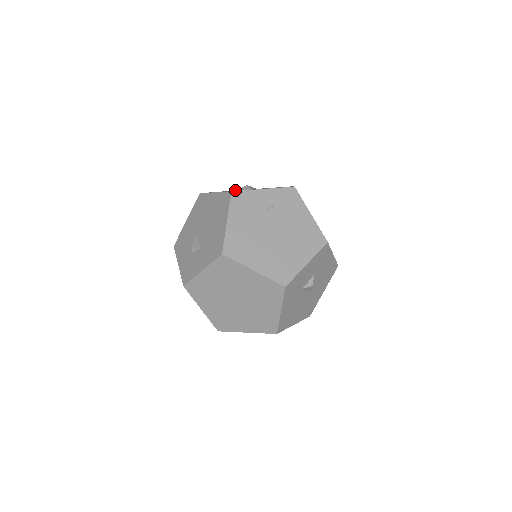
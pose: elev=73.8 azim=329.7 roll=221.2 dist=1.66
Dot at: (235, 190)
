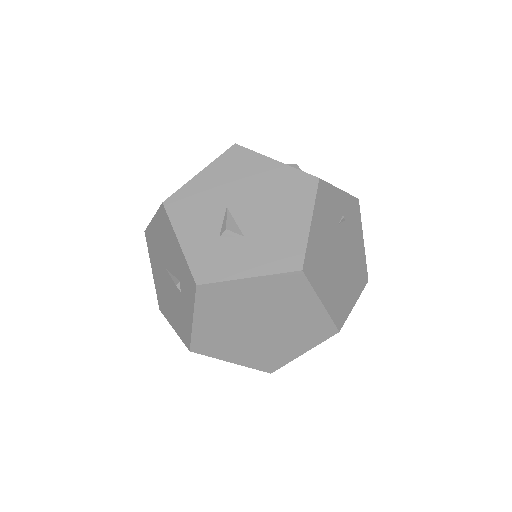
Dot at: occluded
